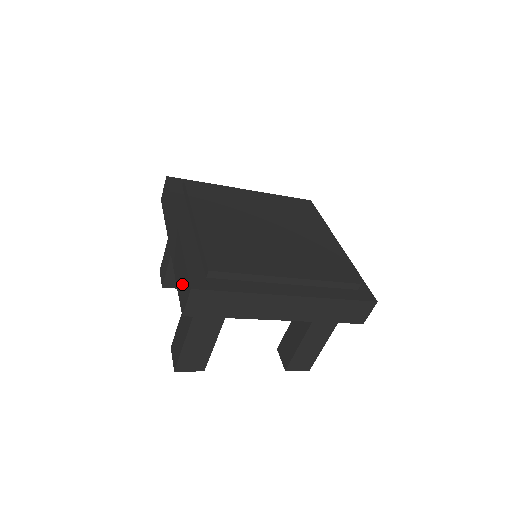
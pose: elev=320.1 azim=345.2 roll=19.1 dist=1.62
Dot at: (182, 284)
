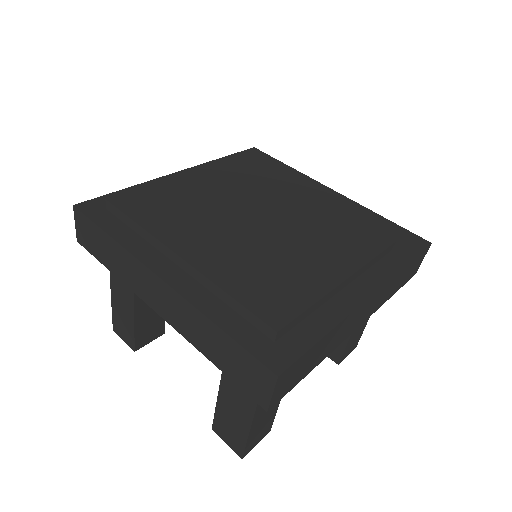
Dot at: (239, 368)
